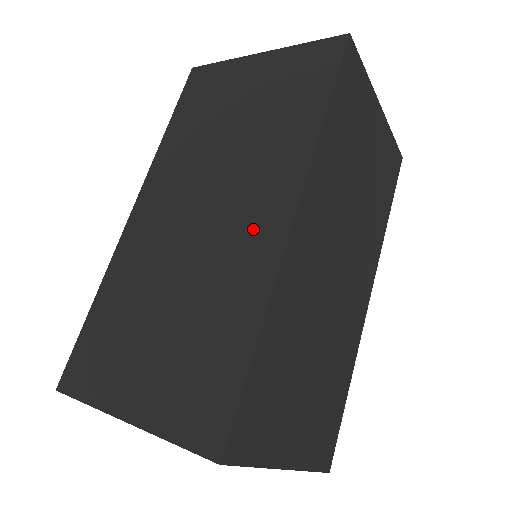
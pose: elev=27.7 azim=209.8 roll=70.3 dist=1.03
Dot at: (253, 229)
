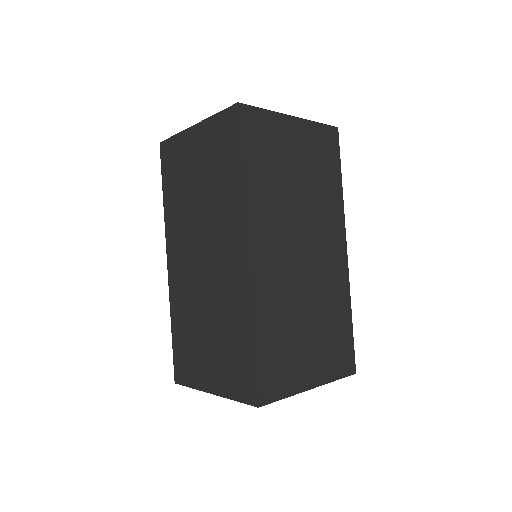
Dot at: (231, 266)
